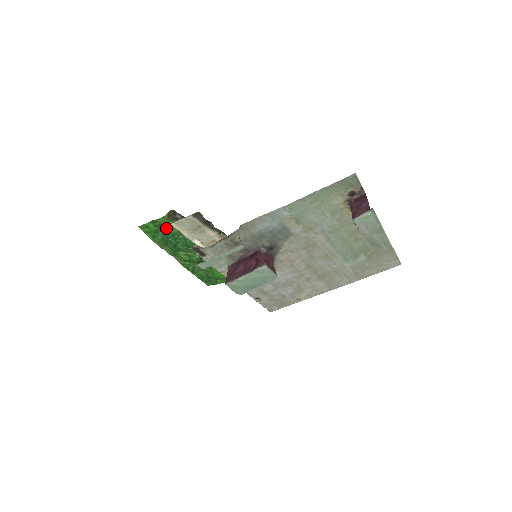
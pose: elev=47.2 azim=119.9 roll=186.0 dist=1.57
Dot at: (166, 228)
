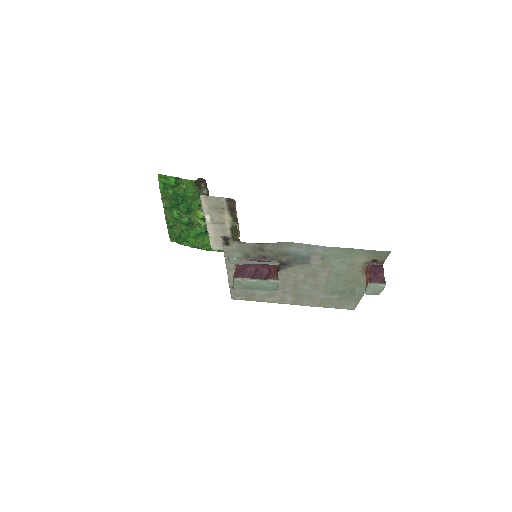
Dot at: (184, 188)
